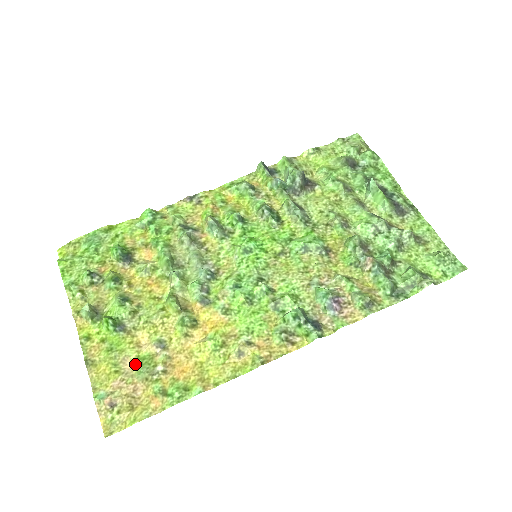
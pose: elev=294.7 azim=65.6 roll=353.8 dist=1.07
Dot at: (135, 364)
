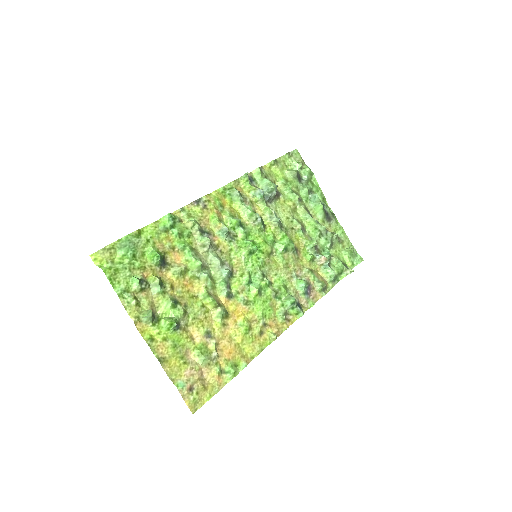
Dot at: (196, 354)
